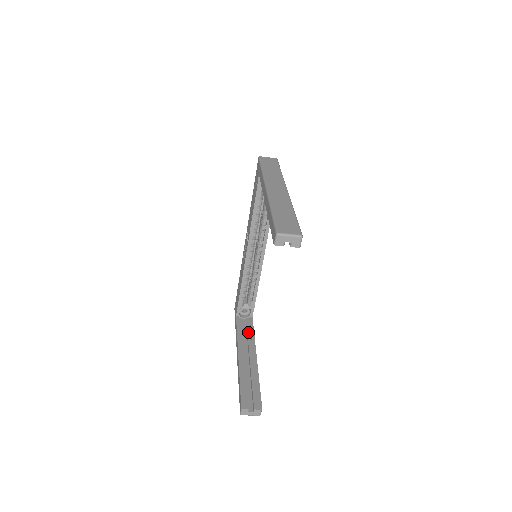
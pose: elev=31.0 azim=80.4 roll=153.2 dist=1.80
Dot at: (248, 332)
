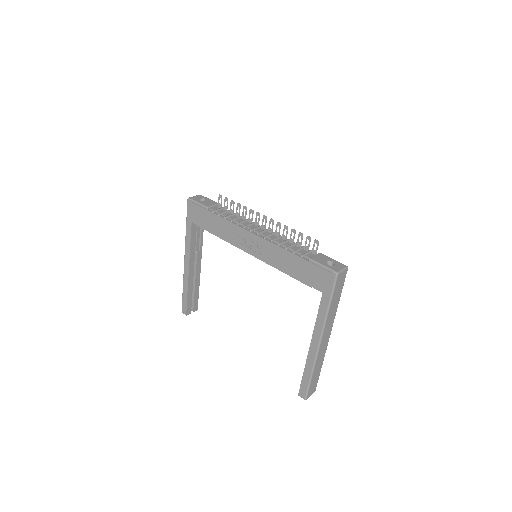
Dot at: (198, 237)
